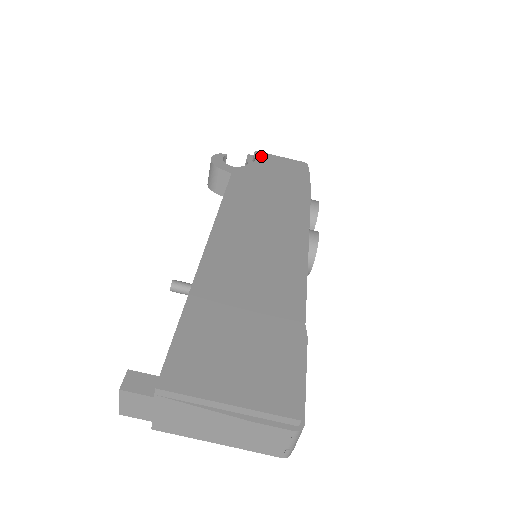
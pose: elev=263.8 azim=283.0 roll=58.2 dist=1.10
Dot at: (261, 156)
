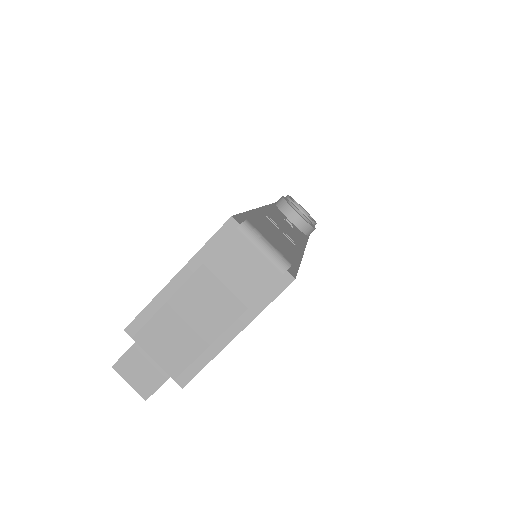
Dot at: occluded
